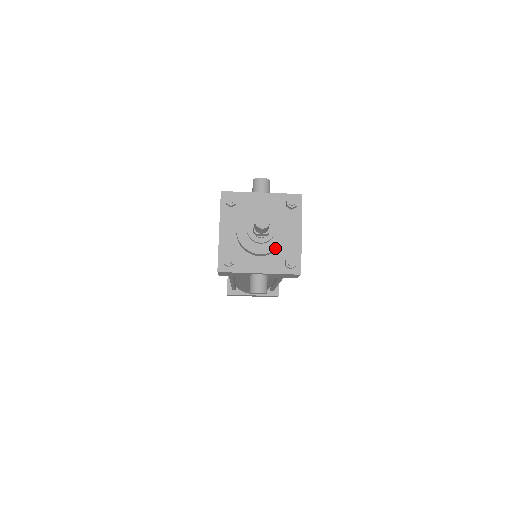
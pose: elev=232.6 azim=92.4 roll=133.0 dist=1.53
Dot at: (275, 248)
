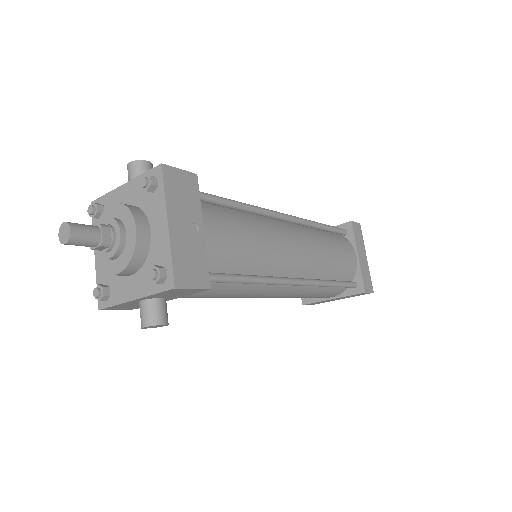
Dot at: (129, 260)
